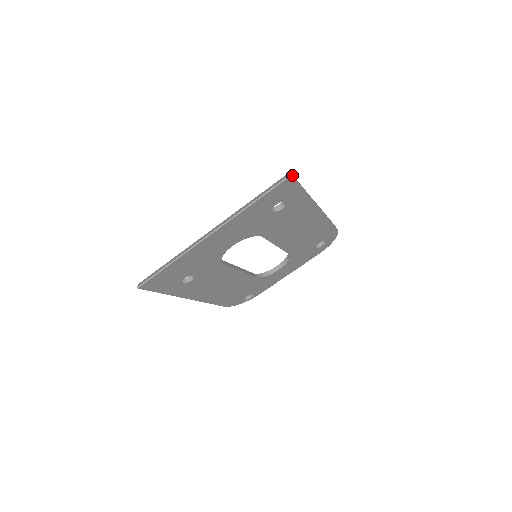
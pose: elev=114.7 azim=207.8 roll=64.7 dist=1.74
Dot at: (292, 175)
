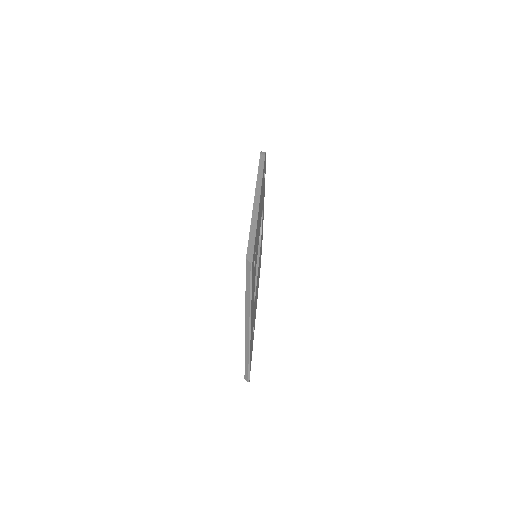
Dot at: (250, 259)
